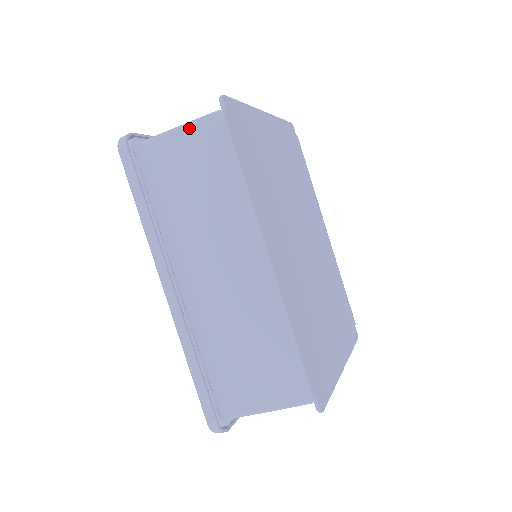
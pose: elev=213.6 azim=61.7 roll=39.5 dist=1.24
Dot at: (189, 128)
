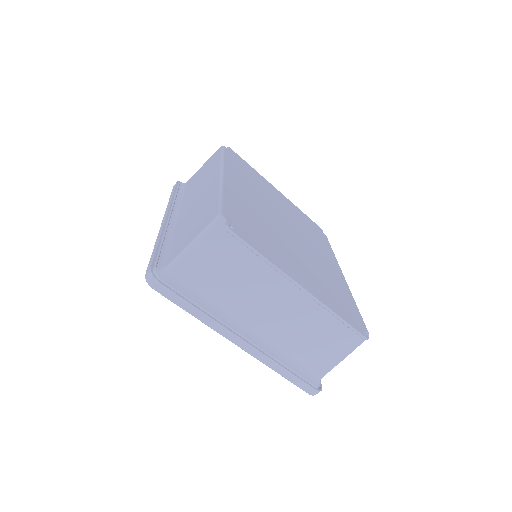
Dot at: occluded
